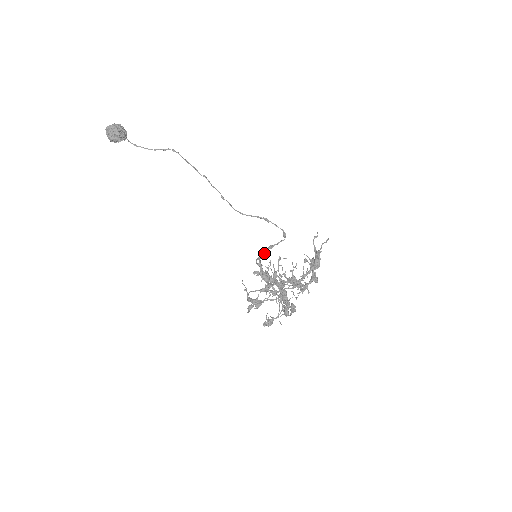
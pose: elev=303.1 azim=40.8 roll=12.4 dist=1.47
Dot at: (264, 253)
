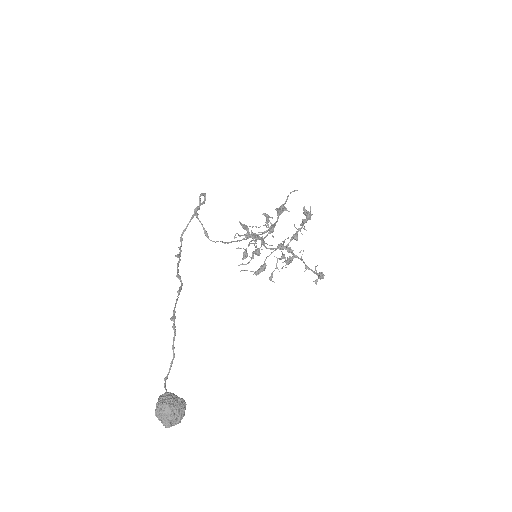
Dot at: (202, 226)
